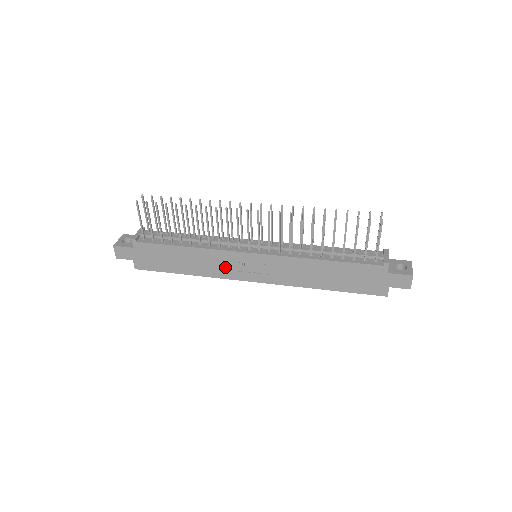
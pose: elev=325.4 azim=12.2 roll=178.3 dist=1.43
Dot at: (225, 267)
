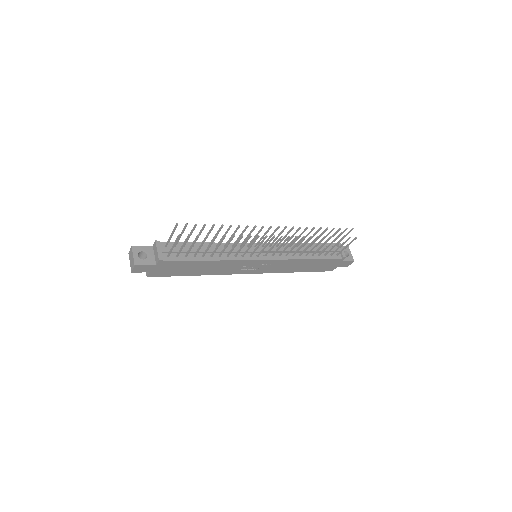
Dot at: (234, 268)
